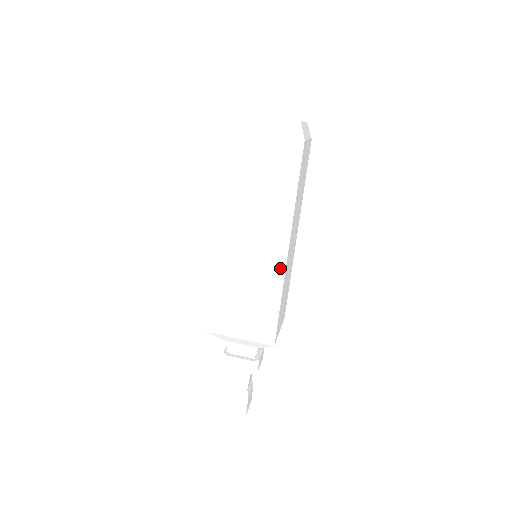
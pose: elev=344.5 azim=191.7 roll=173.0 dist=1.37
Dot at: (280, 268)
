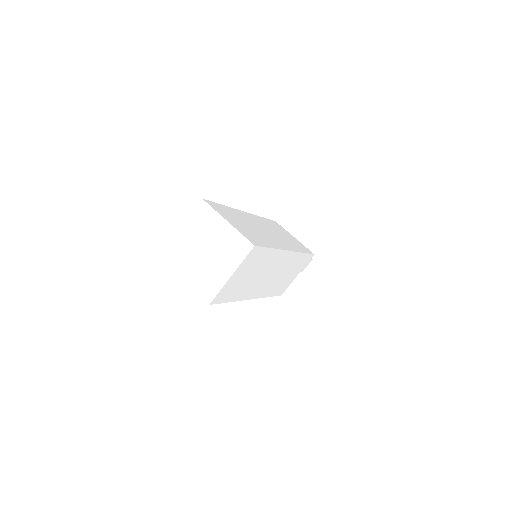
Dot at: (292, 255)
